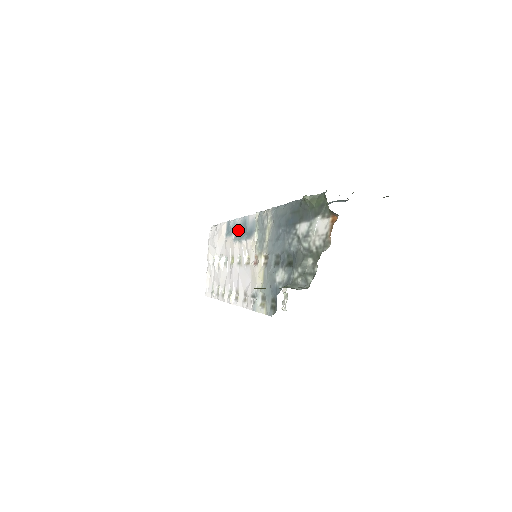
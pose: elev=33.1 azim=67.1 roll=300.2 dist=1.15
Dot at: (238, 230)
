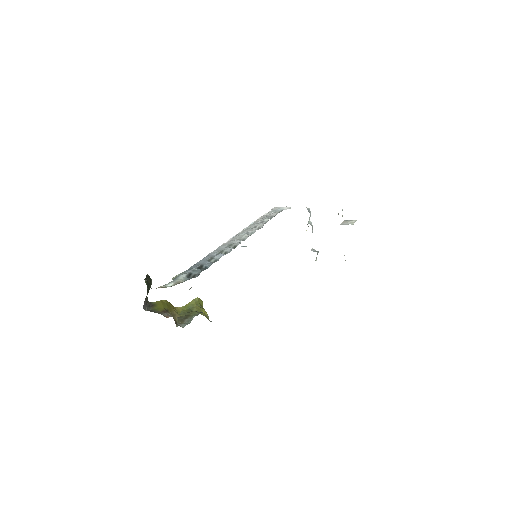
Dot at: occluded
